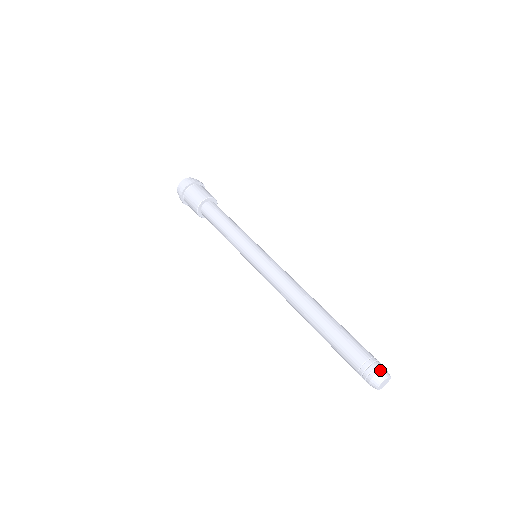
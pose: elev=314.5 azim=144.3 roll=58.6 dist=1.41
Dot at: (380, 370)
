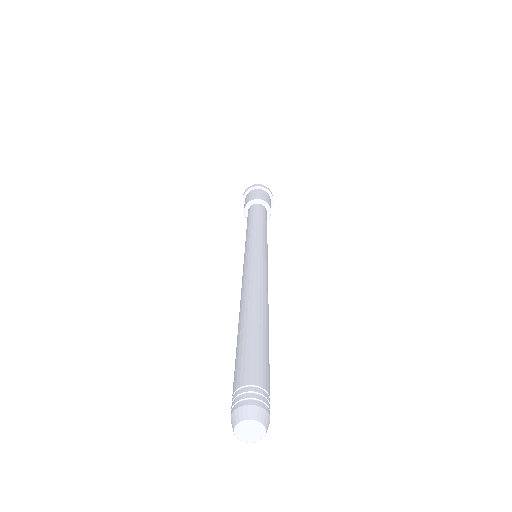
Dot at: (267, 410)
